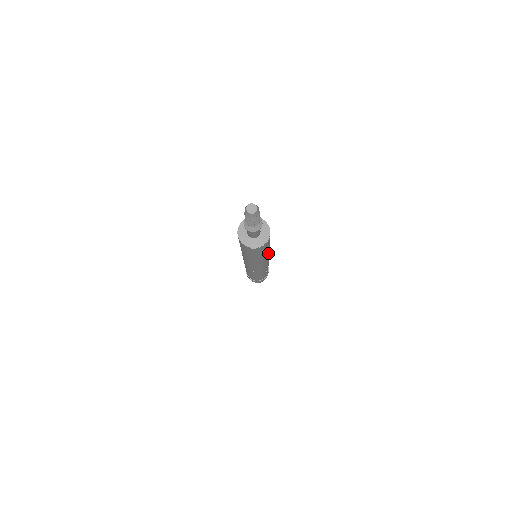
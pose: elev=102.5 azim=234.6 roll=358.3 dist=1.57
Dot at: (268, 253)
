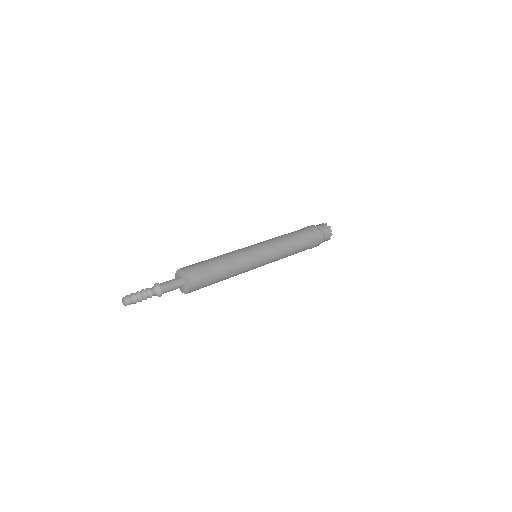
Dot at: (236, 275)
